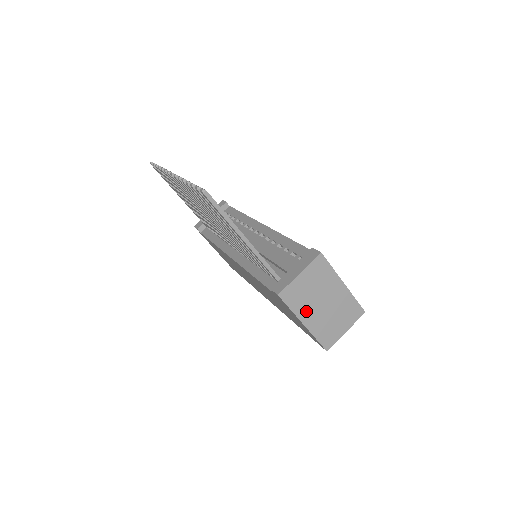
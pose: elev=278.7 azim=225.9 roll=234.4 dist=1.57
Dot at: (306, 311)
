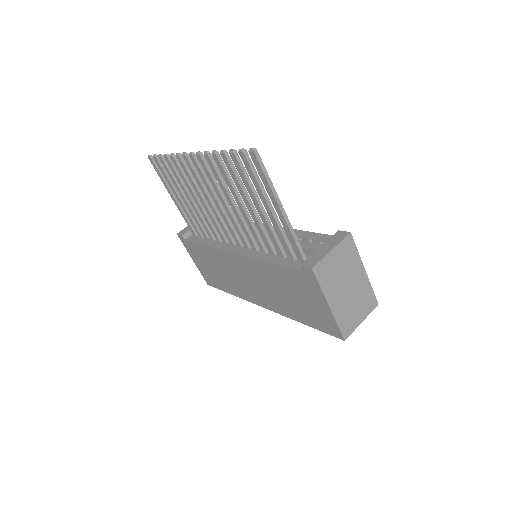
Dot at: (333, 292)
